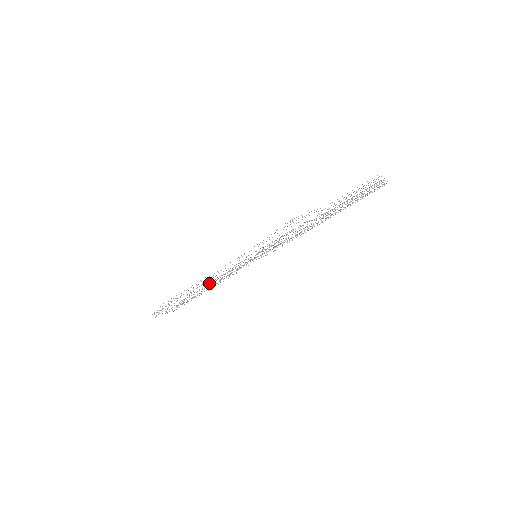
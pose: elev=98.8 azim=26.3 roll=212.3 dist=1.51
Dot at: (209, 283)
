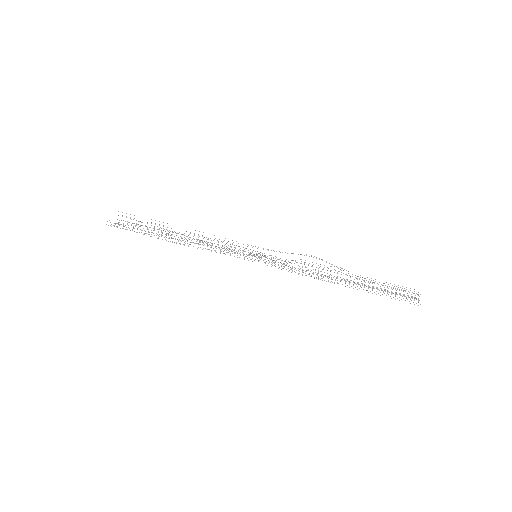
Dot at: occluded
